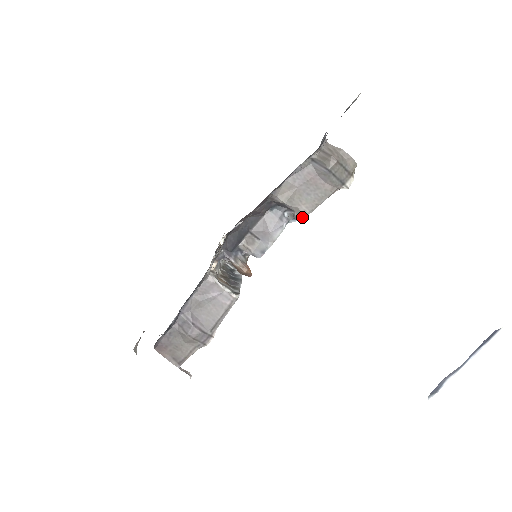
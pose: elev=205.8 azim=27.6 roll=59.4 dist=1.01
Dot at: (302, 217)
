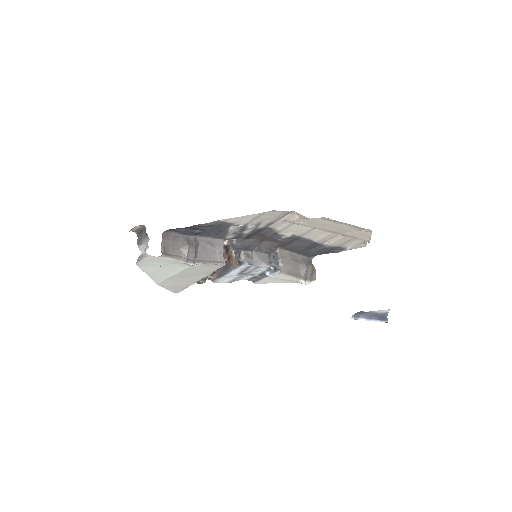
Dot at: (281, 270)
